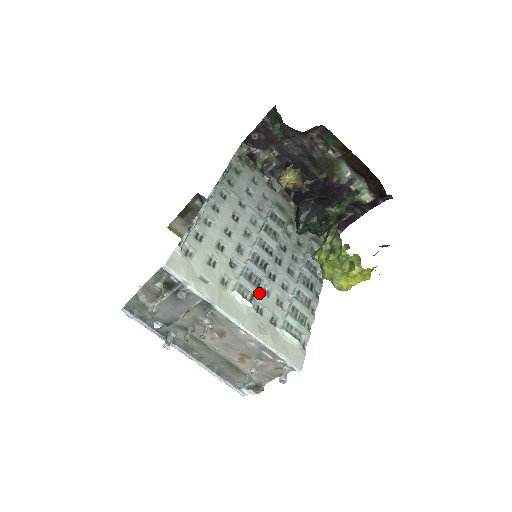
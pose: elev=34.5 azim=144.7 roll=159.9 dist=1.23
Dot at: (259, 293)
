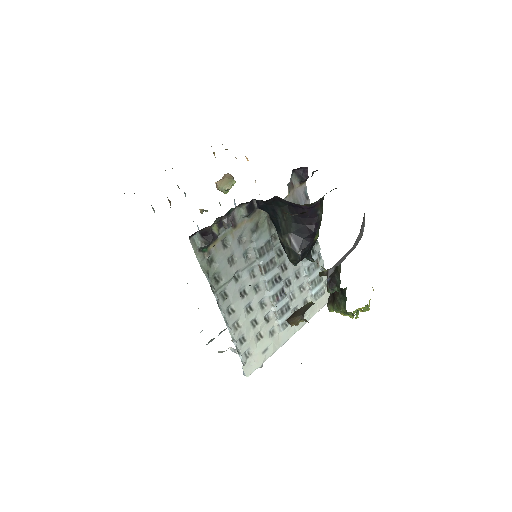
Dot at: (290, 306)
